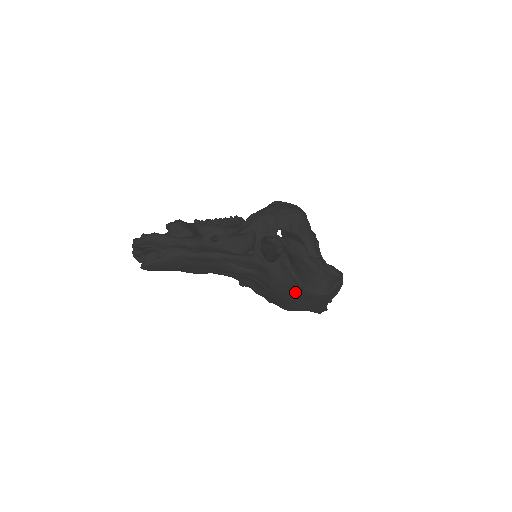
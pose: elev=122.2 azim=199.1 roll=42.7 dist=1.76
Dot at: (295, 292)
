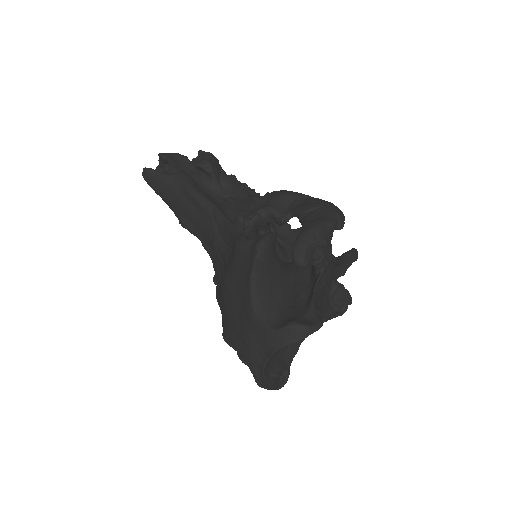
Dot at: (240, 298)
